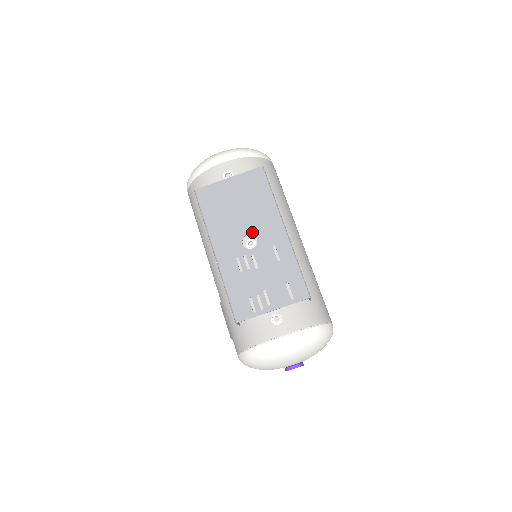
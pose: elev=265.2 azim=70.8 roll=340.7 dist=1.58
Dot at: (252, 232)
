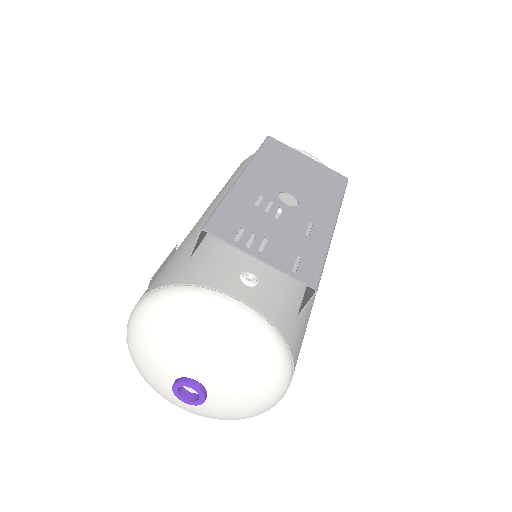
Dot at: (298, 196)
